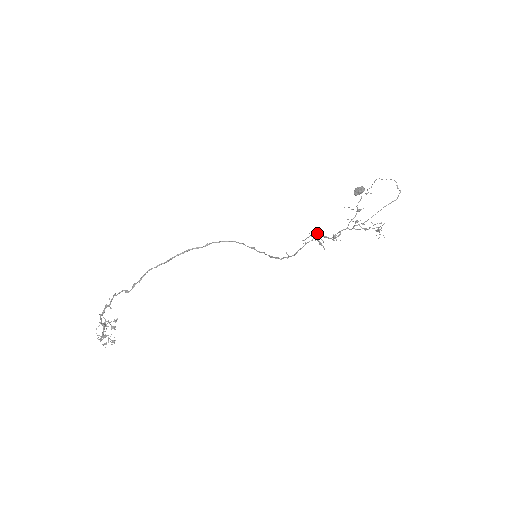
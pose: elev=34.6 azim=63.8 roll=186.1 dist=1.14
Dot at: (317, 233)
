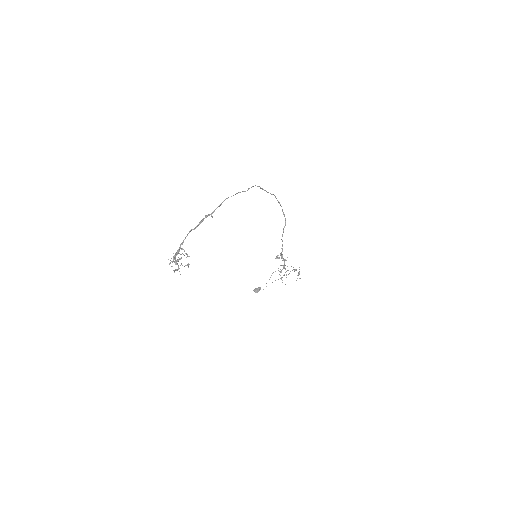
Dot at: occluded
